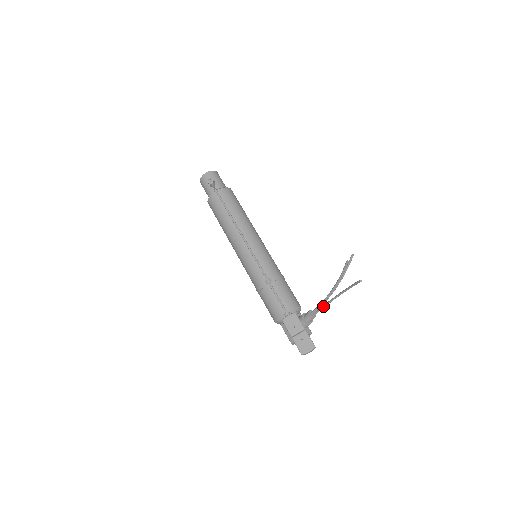
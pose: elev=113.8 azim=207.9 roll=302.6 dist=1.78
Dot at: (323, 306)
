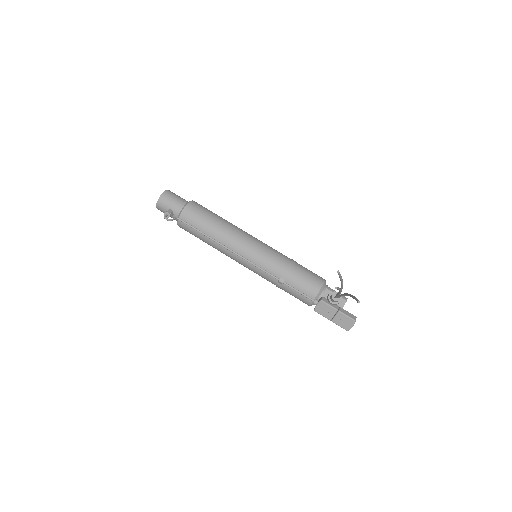
Dot at: occluded
